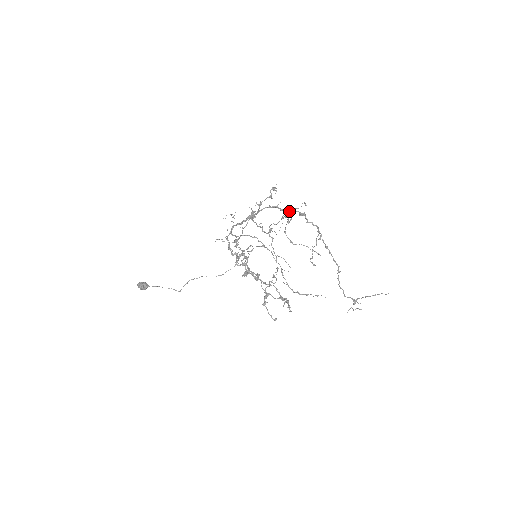
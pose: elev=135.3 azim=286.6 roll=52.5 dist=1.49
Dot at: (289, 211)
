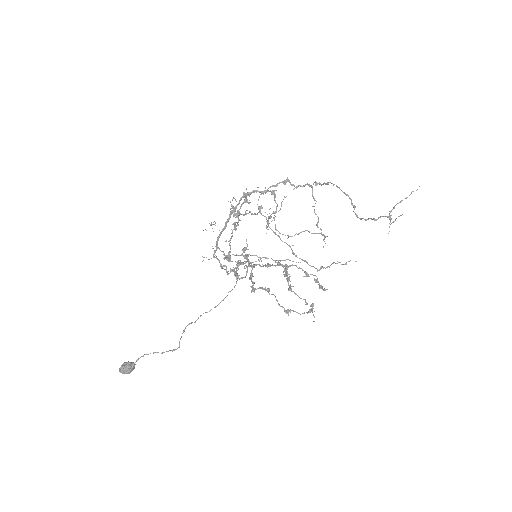
Dot at: (271, 192)
